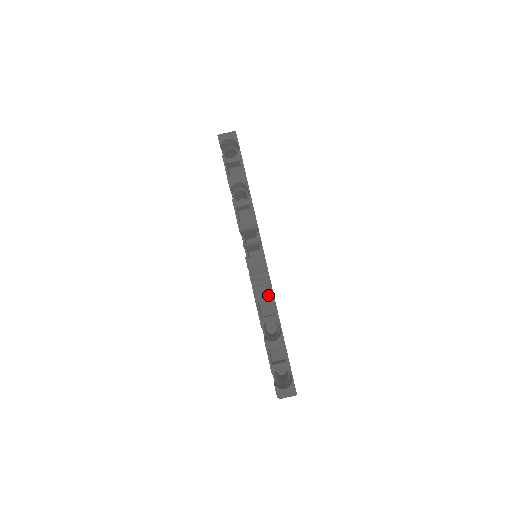
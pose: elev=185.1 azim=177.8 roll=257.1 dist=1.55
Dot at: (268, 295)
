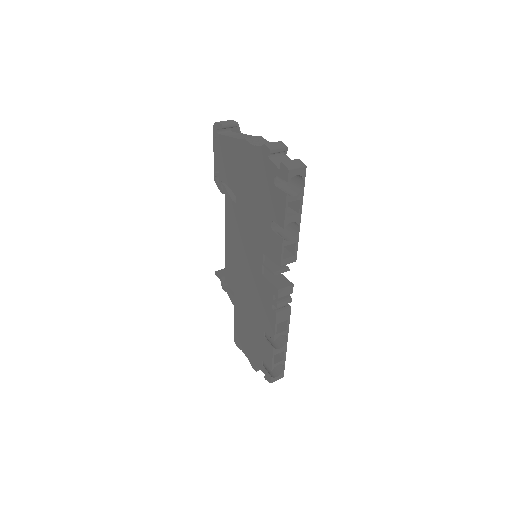
Dot at: (286, 317)
